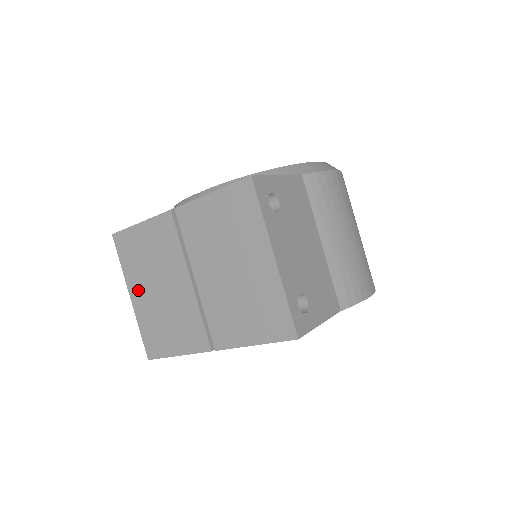
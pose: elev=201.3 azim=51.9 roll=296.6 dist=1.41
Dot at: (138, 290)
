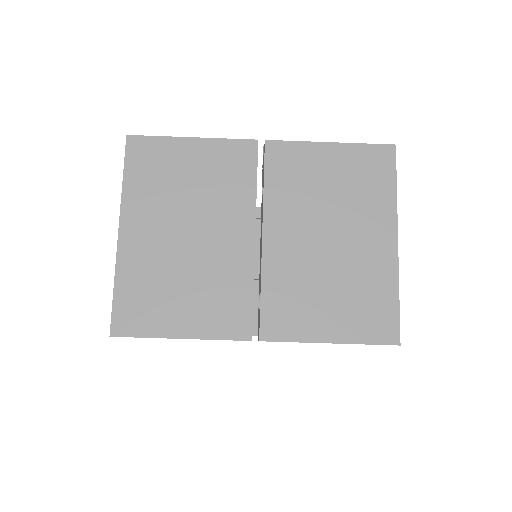
Dot at: (142, 225)
